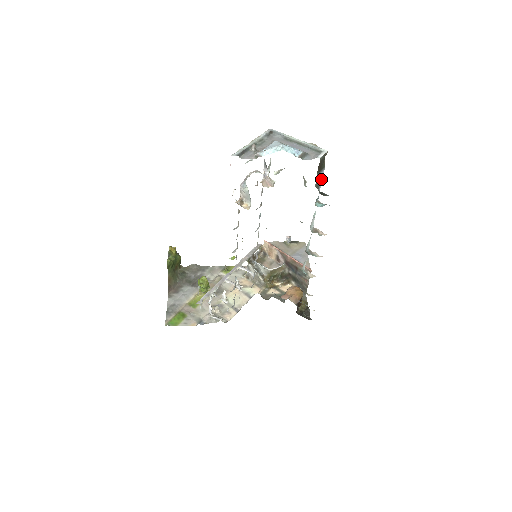
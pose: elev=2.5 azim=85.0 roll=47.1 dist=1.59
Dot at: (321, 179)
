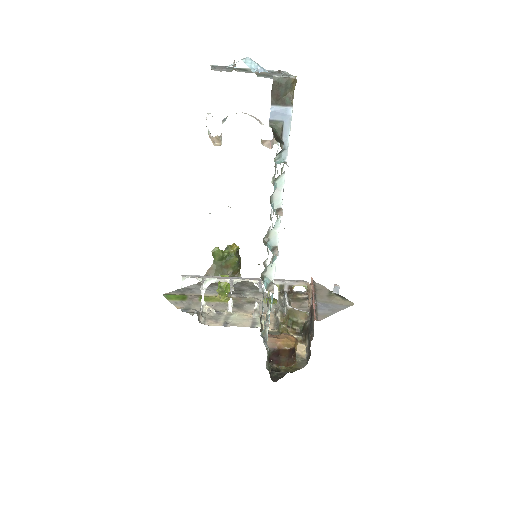
Dot at: (287, 123)
